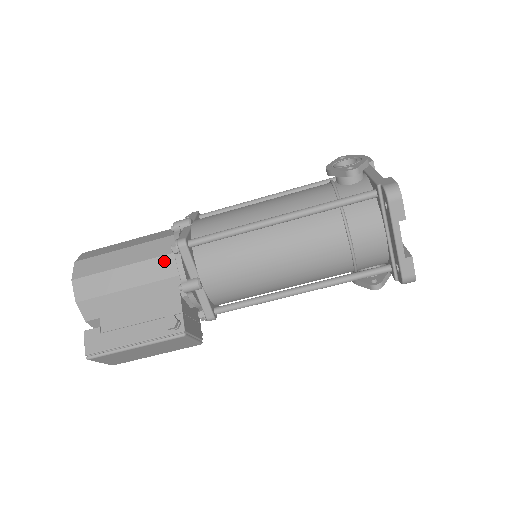
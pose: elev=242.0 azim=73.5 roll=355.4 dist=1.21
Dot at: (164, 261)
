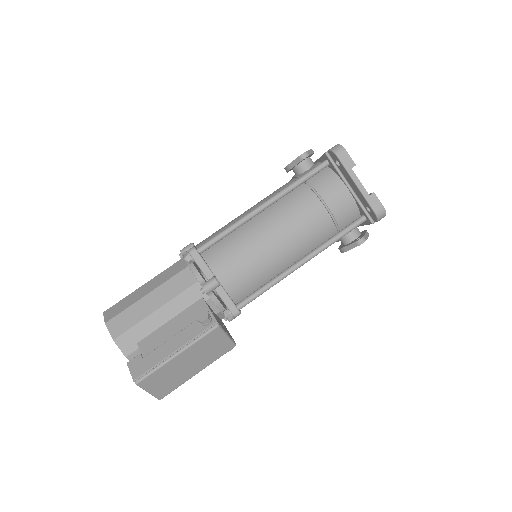
Dot at: (181, 276)
